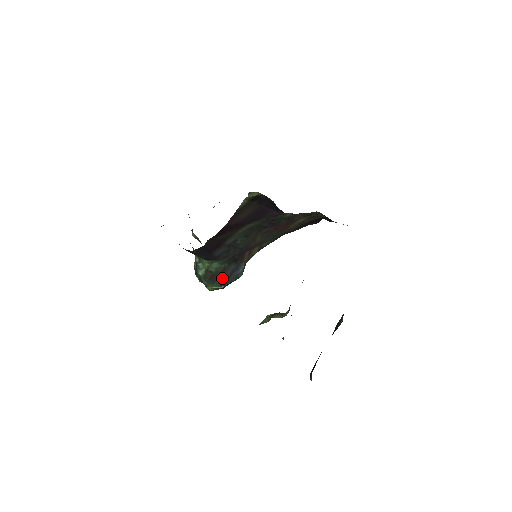
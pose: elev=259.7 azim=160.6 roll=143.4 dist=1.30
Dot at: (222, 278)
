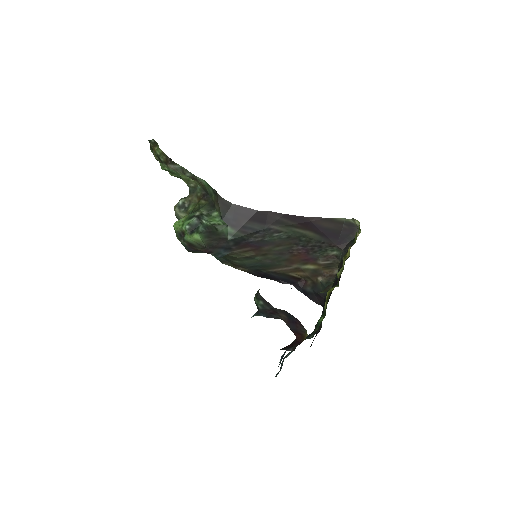
Dot at: (215, 242)
